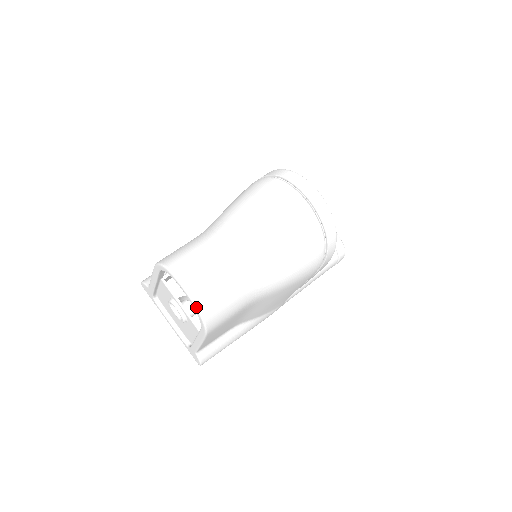
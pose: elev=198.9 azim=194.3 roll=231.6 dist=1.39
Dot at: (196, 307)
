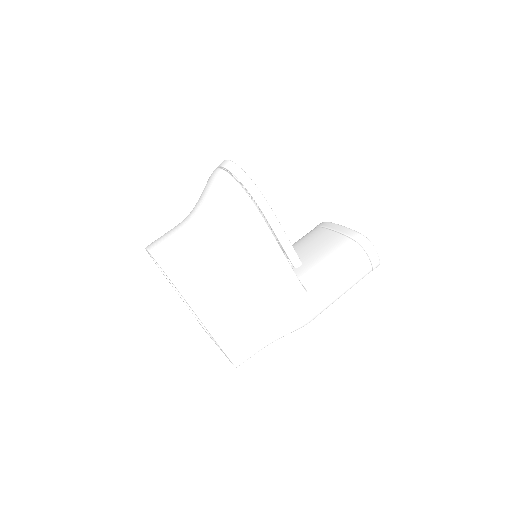
Dot at: (152, 256)
